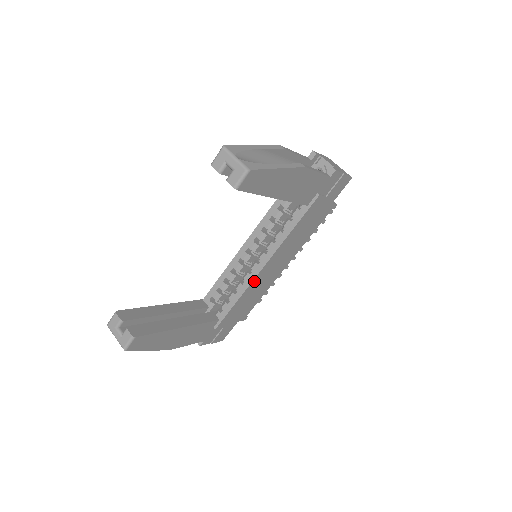
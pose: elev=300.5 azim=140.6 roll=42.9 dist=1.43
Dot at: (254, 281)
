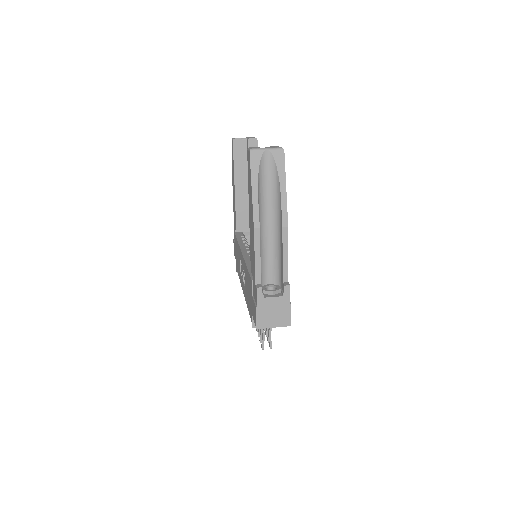
Dot at: occluded
